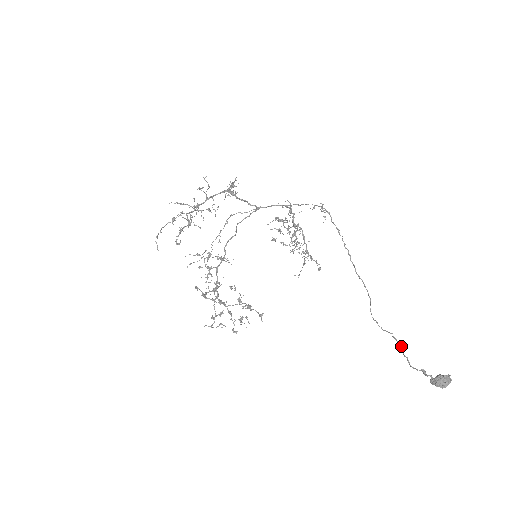
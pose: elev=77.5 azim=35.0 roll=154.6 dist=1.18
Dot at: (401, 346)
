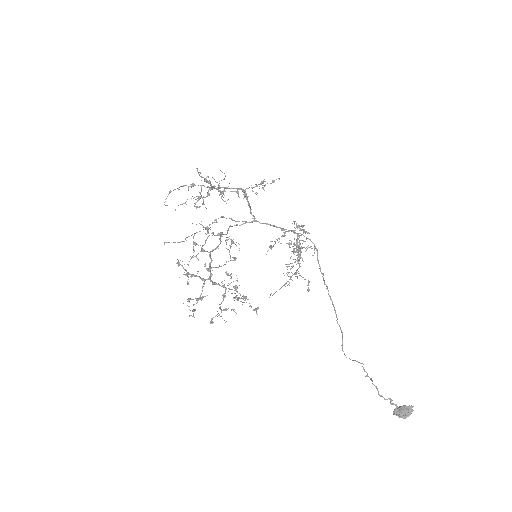
Dot at: occluded
